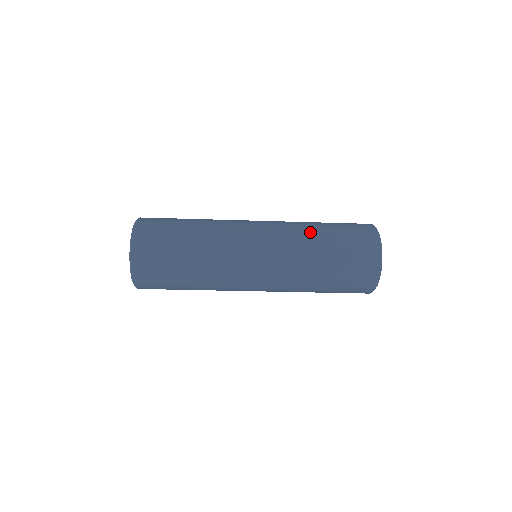
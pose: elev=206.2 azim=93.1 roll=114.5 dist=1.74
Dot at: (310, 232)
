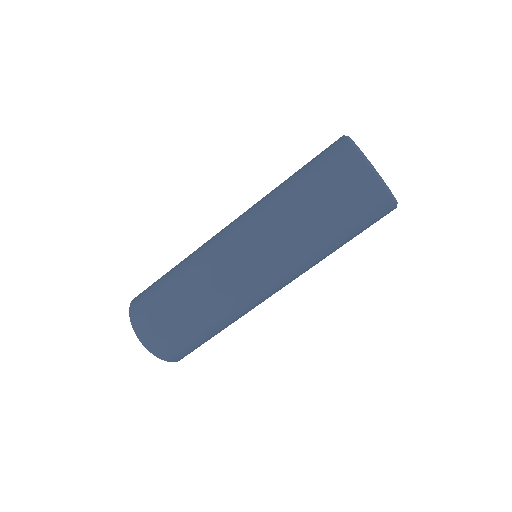
Dot at: occluded
